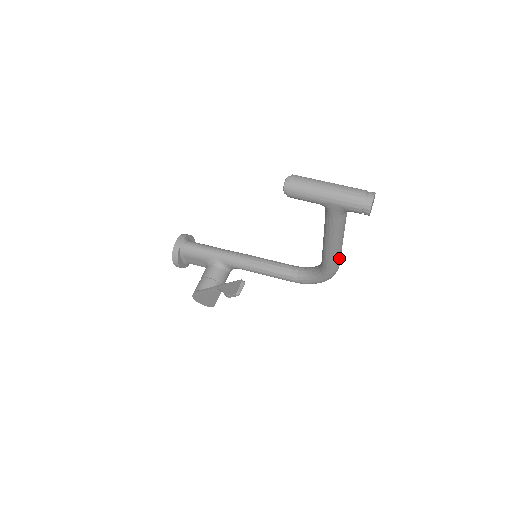
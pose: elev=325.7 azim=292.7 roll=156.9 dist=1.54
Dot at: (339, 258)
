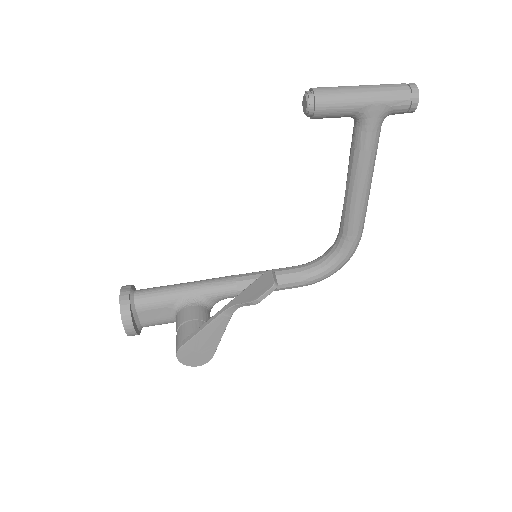
Dot at: (365, 213)
